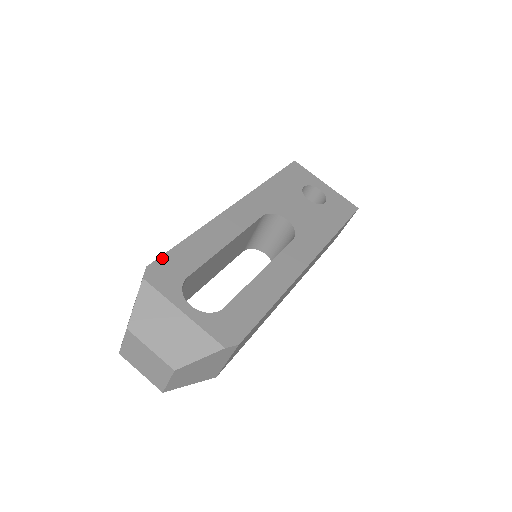
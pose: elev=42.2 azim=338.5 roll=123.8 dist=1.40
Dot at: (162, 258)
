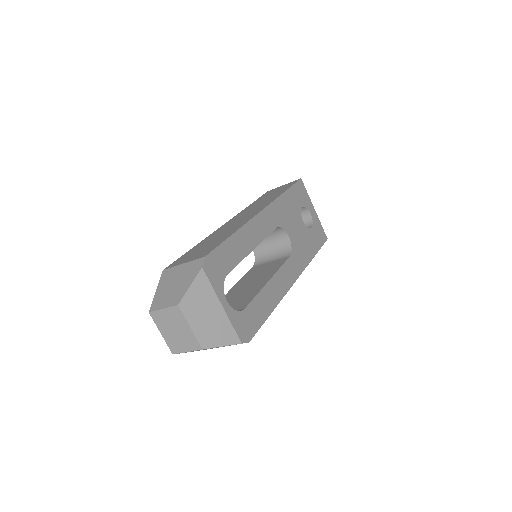
Dot at: (215, 251)
